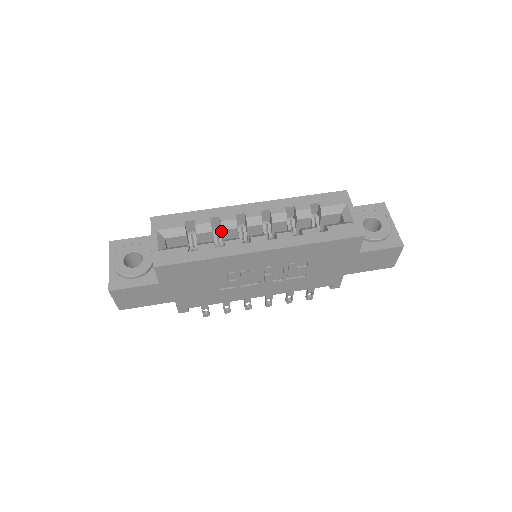
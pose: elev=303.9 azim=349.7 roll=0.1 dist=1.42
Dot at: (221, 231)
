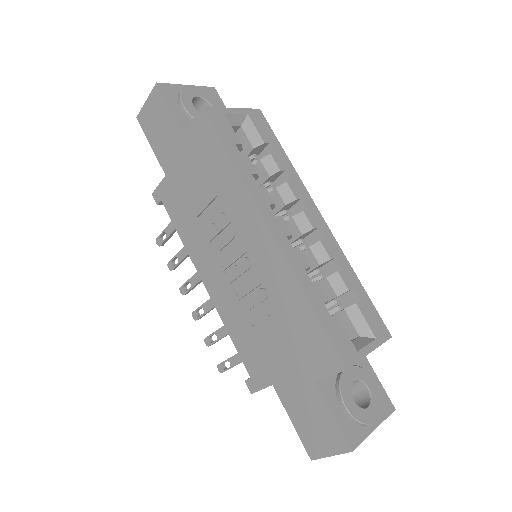
Dot at: occluded
